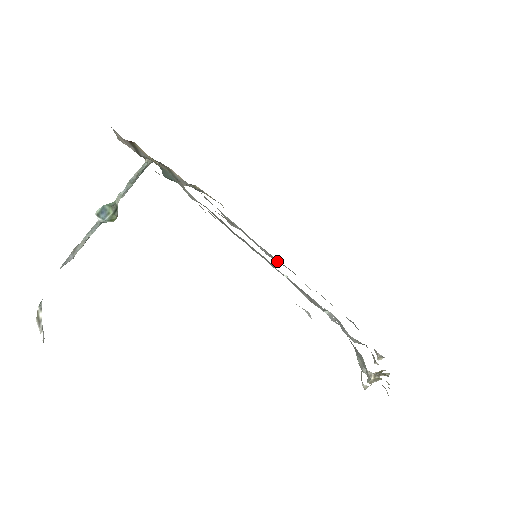
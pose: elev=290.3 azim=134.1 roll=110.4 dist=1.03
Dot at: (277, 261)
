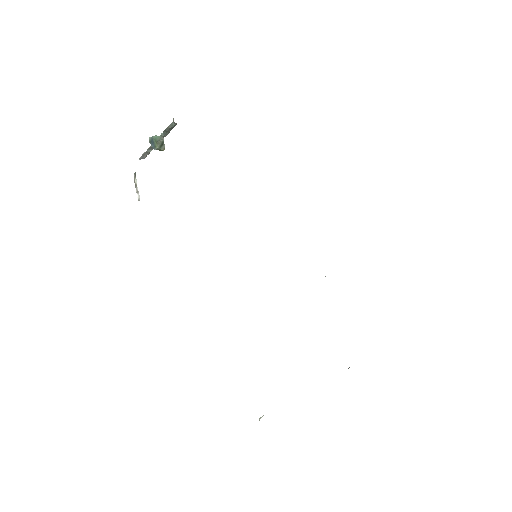
Dot at: occluded
